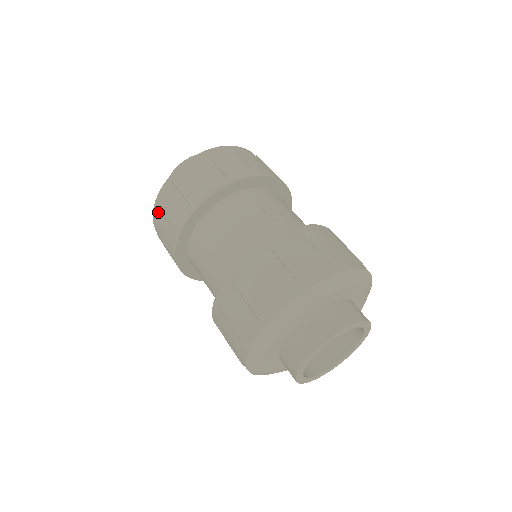
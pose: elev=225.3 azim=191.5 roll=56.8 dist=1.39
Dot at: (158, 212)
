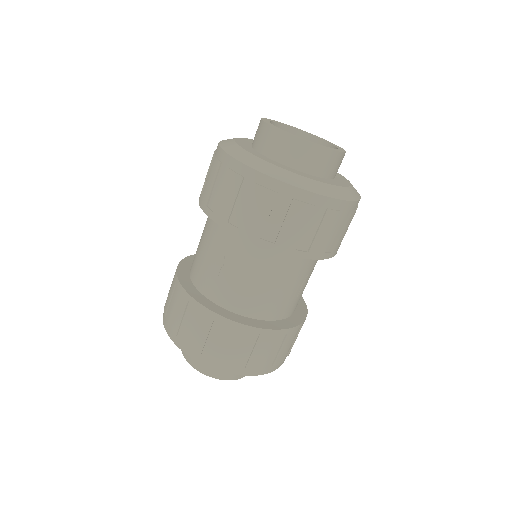
Dot at: occluded
